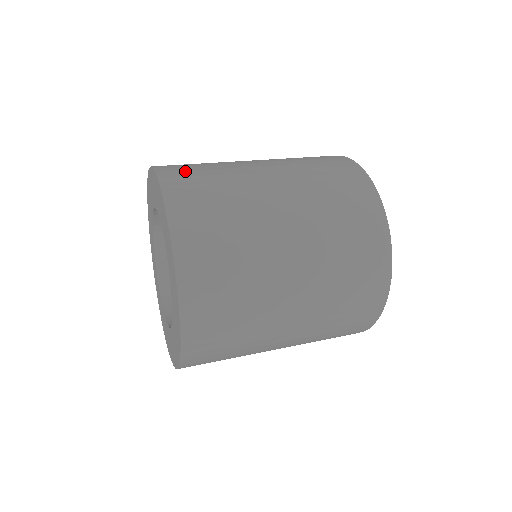
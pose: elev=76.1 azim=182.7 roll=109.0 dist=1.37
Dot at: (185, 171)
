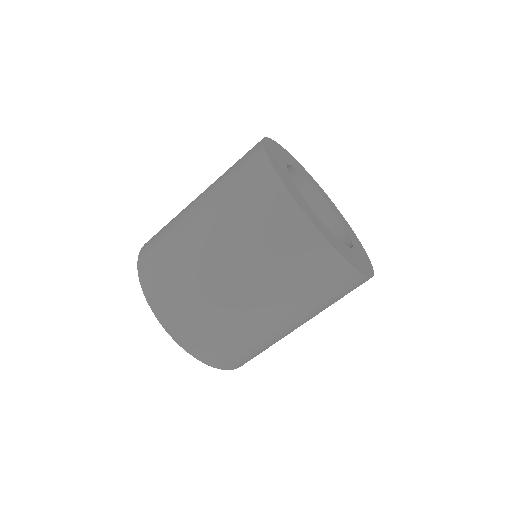
Dot at: occluded
